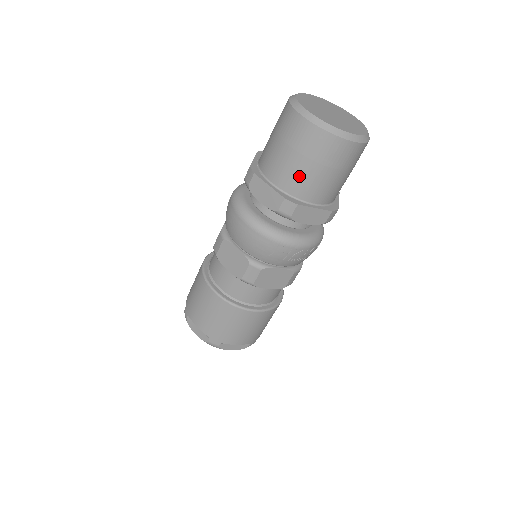
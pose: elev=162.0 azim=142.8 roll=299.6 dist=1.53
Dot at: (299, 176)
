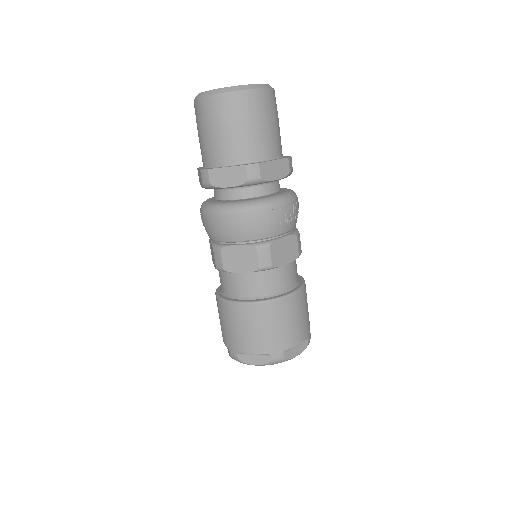
Dot at: (244, 142)
